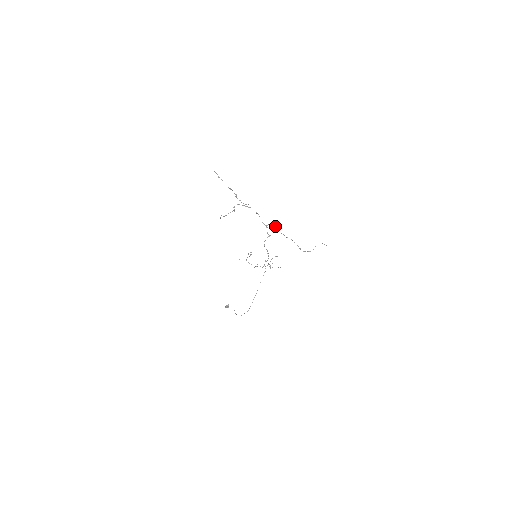
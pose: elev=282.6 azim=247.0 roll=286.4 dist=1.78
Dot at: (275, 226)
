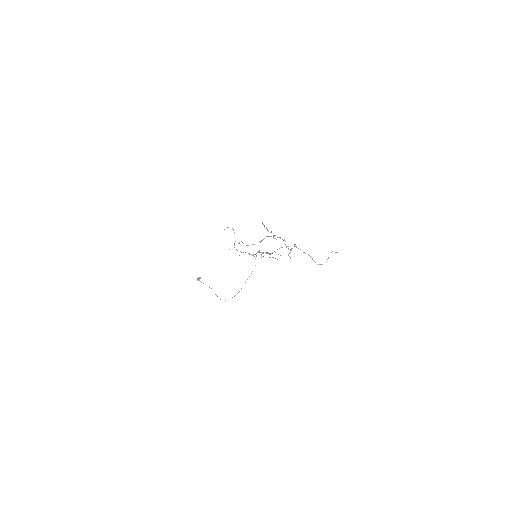
Dot at: (296, 246)
